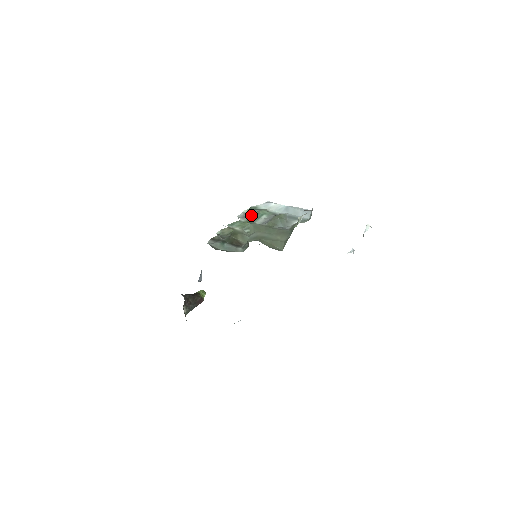
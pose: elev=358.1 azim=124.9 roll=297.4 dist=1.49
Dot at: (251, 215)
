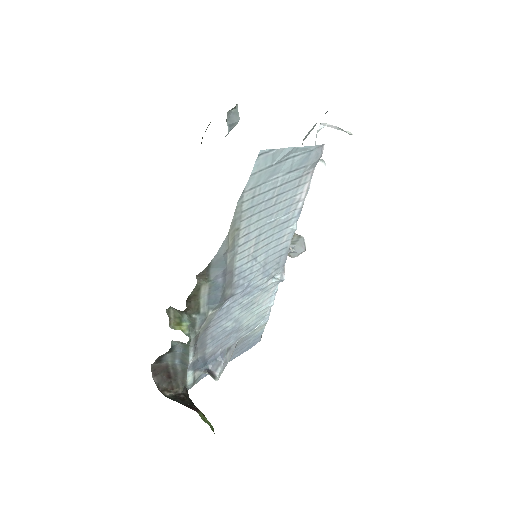
Dot at: occluded
